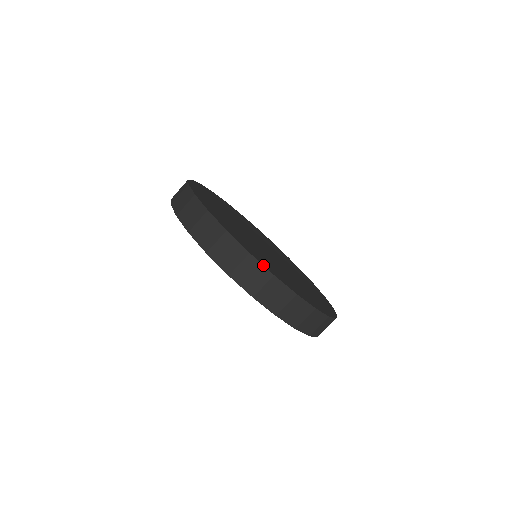
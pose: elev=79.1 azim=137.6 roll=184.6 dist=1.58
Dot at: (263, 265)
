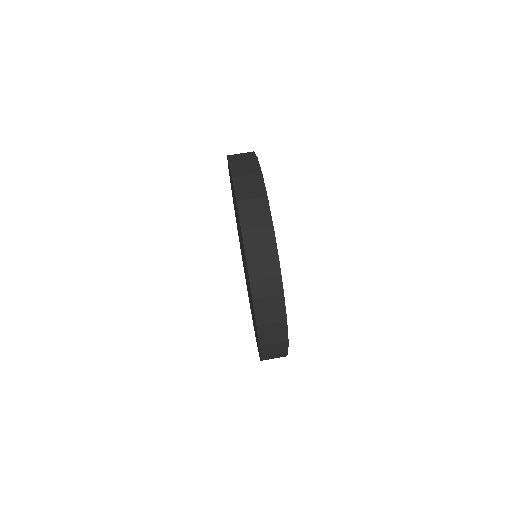
Dot at: occluded
